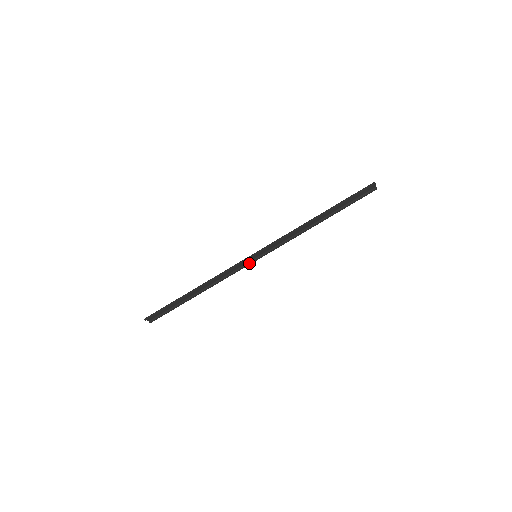
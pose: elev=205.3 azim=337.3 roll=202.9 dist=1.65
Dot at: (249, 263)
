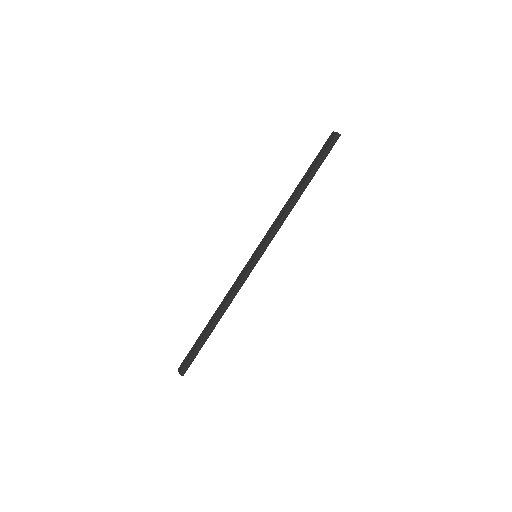
Dot at: (249, 264)
